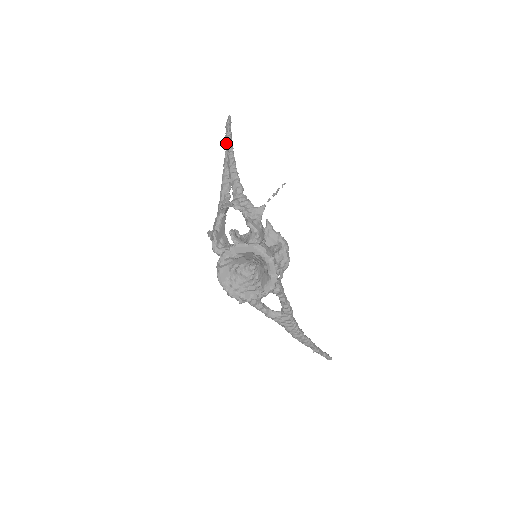
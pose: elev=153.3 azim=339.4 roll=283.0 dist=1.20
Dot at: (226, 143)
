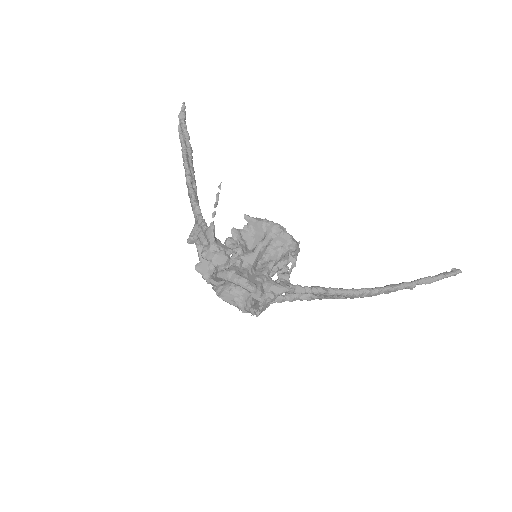
Dot at: occluded
